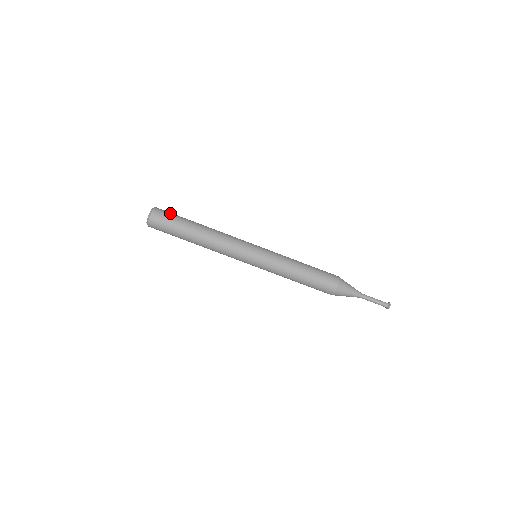
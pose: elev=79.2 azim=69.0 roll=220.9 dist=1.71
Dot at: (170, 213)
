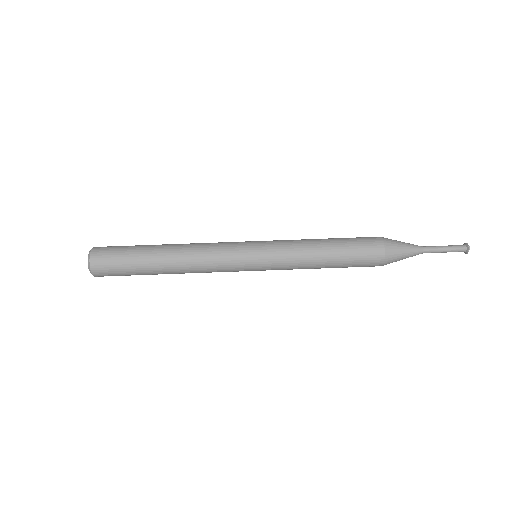
Dot at: occluded
